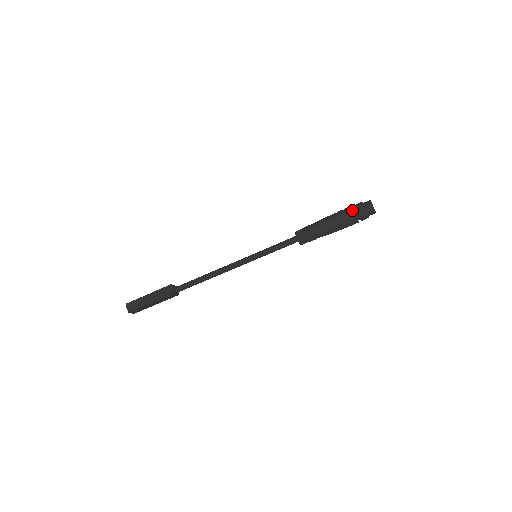
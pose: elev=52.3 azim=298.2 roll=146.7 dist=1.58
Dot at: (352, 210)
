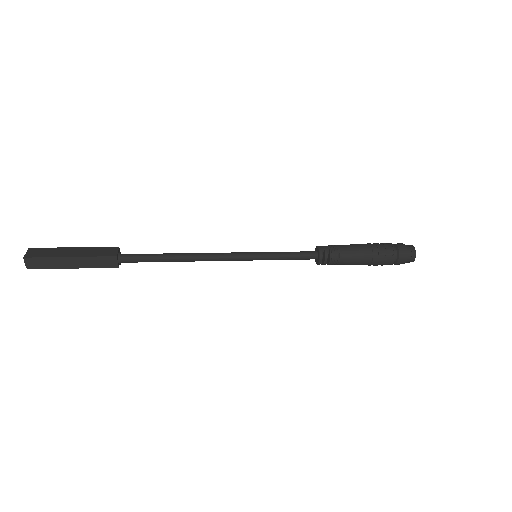
Dot at: (395, 259)
